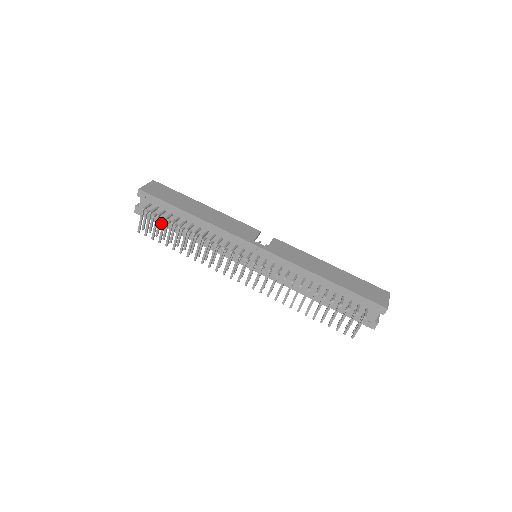
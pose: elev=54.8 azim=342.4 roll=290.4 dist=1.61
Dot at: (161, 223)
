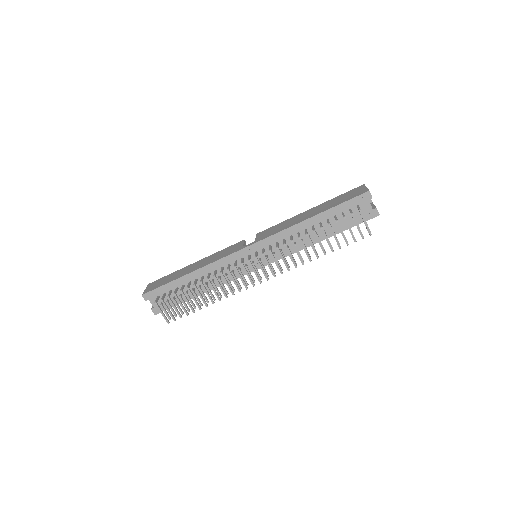
Dot at: occluded
